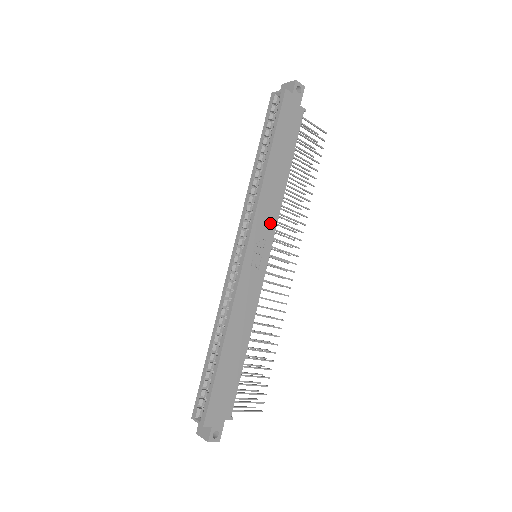
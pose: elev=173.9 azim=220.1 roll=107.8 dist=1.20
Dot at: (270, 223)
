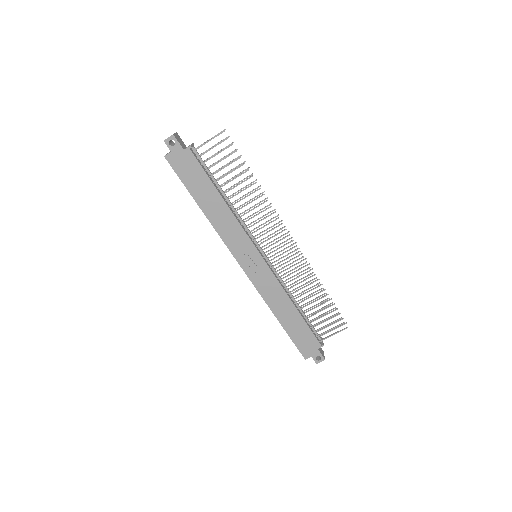
Dot at: (241, 238)
